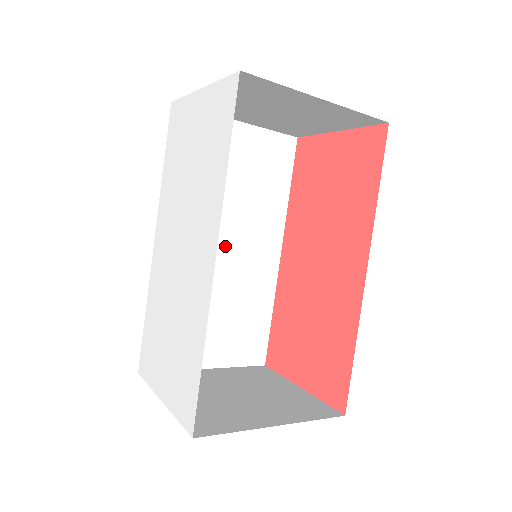
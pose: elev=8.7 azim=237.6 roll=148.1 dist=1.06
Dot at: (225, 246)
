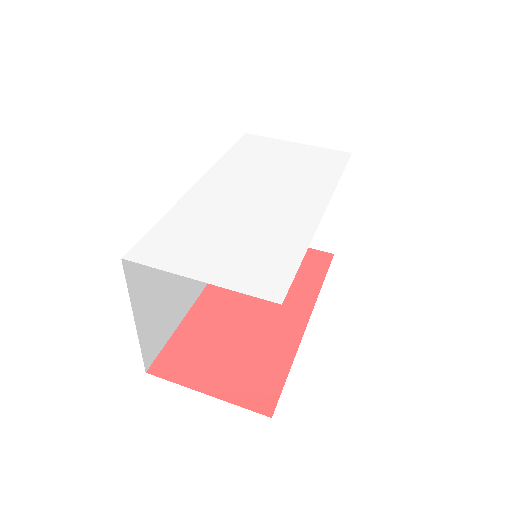
Dot at: occluded
